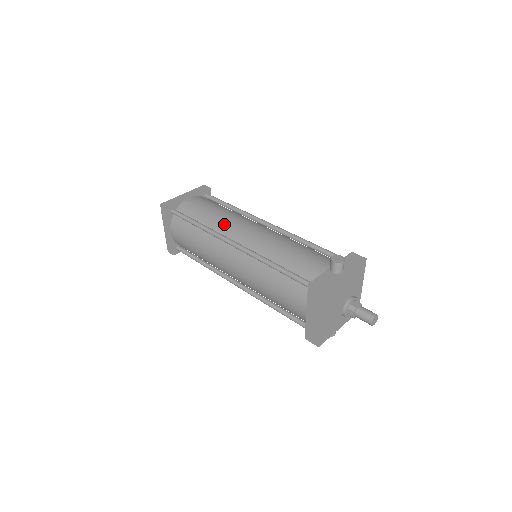
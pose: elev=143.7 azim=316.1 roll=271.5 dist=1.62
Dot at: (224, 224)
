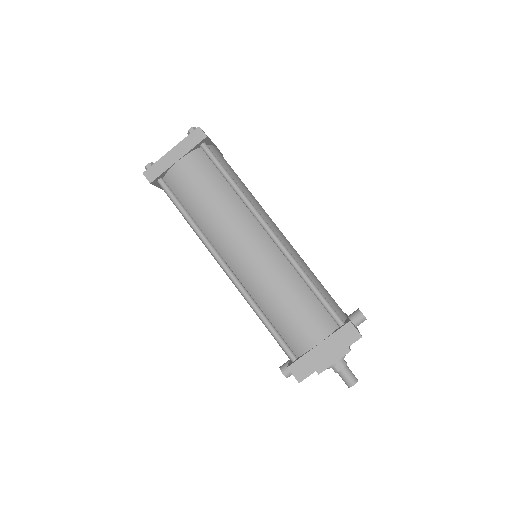
Dot at: (258, 205)
